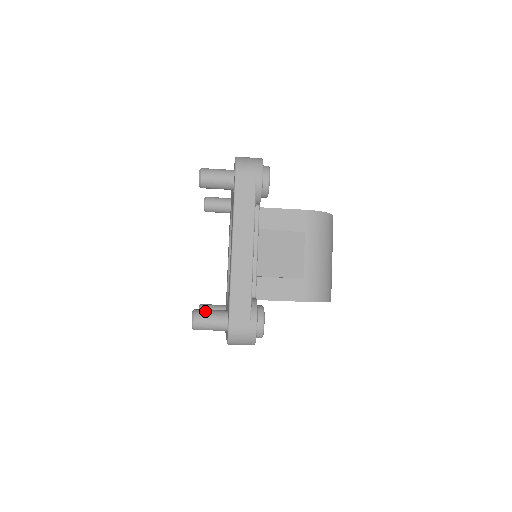
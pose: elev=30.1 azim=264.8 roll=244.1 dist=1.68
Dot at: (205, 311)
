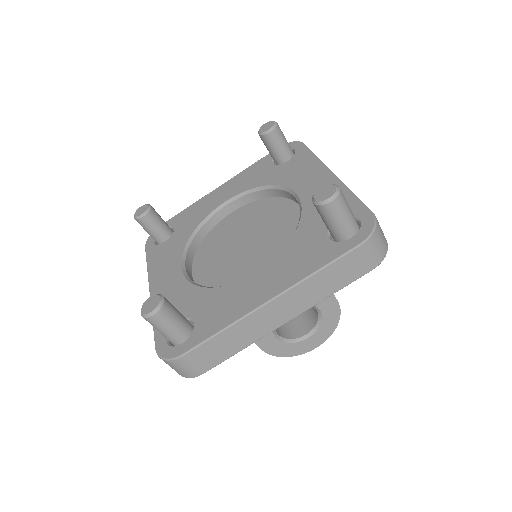
Dot at: occluded
